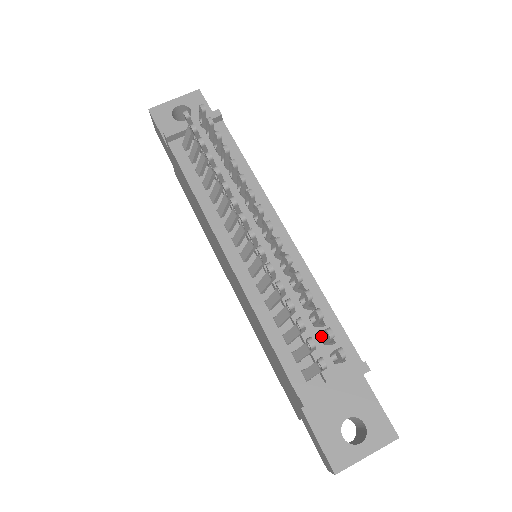
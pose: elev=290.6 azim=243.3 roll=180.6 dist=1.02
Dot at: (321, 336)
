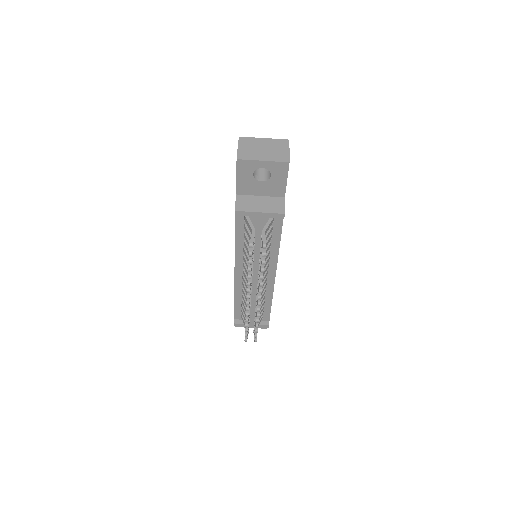
Dot at: occluded
